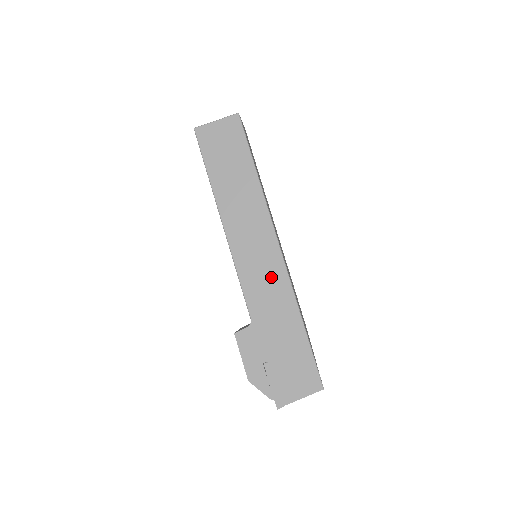
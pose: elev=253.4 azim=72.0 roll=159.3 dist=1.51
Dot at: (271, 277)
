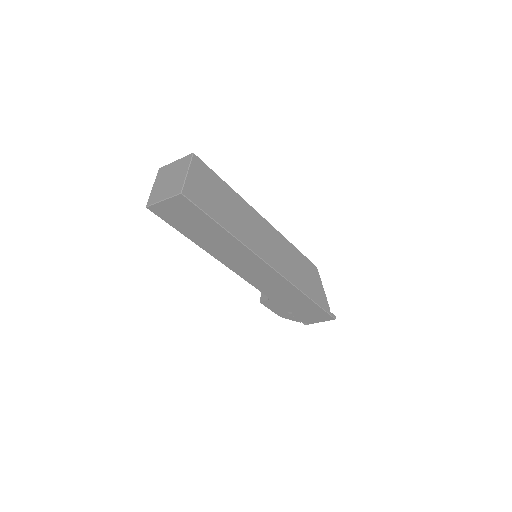
Dot at: (273, 281)
